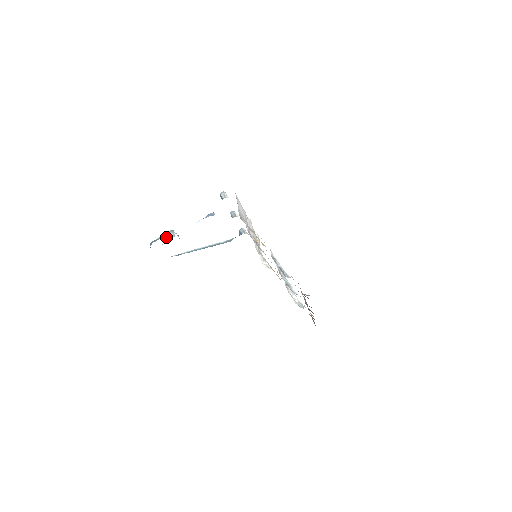
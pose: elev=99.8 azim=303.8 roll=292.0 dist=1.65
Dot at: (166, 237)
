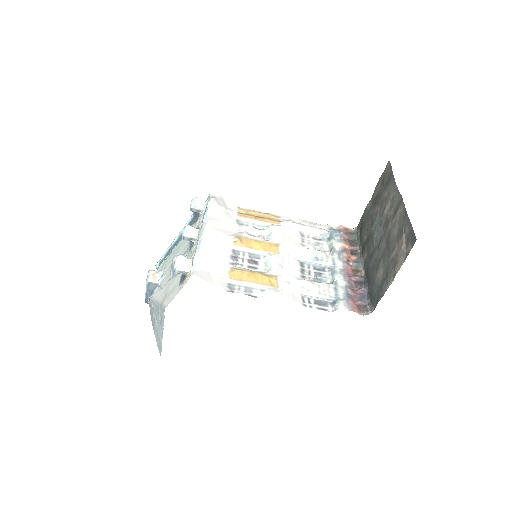
Dot at: (151, 290)
